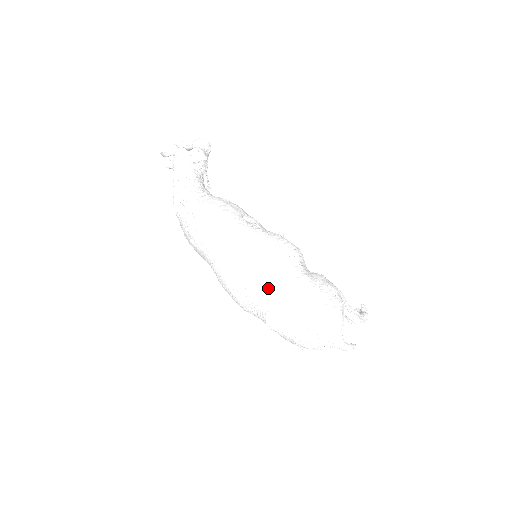
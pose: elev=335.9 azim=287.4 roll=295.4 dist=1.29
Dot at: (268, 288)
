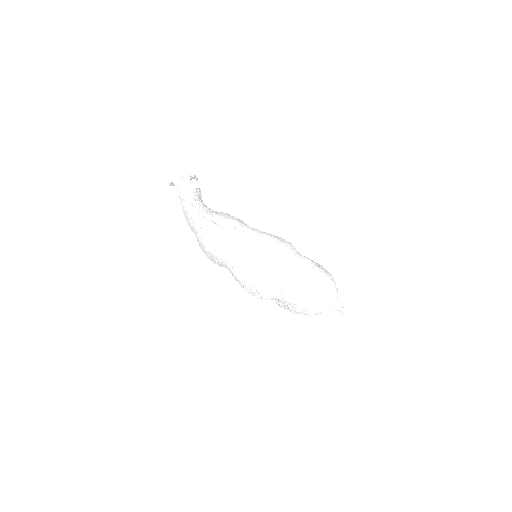
Dot at: (285, 268)
